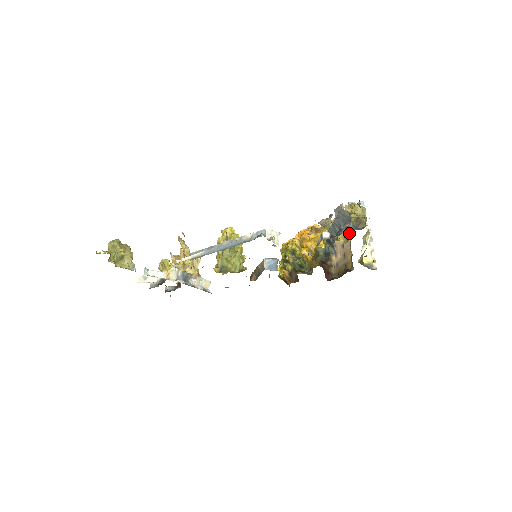
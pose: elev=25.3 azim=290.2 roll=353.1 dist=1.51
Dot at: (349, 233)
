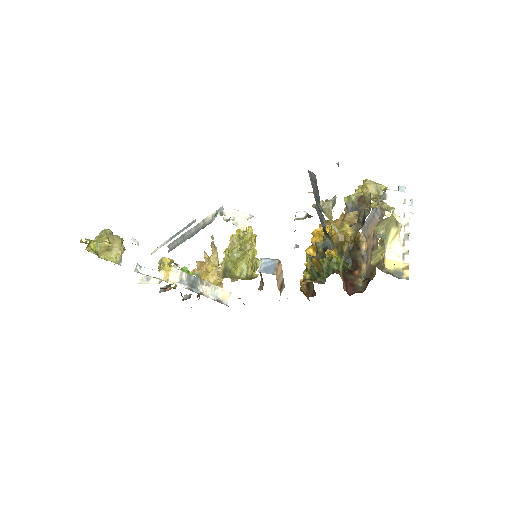
Dot at: (361, 223)
